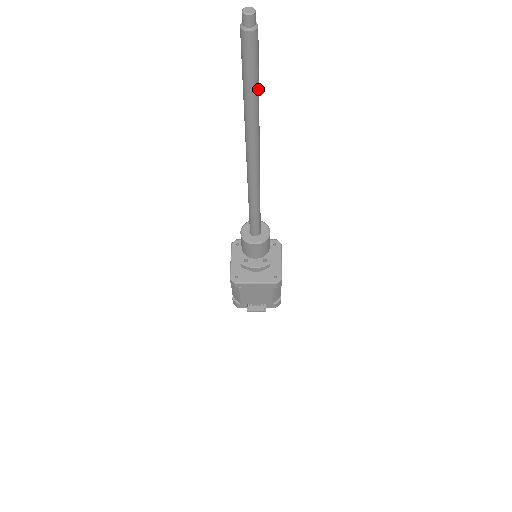
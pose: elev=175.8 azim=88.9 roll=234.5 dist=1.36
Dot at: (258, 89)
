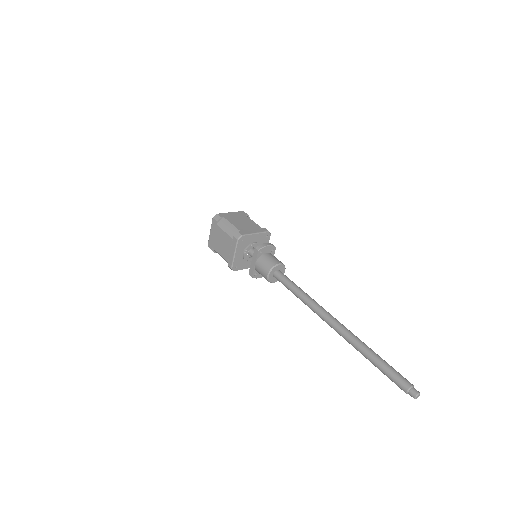
Dot at: occluded
